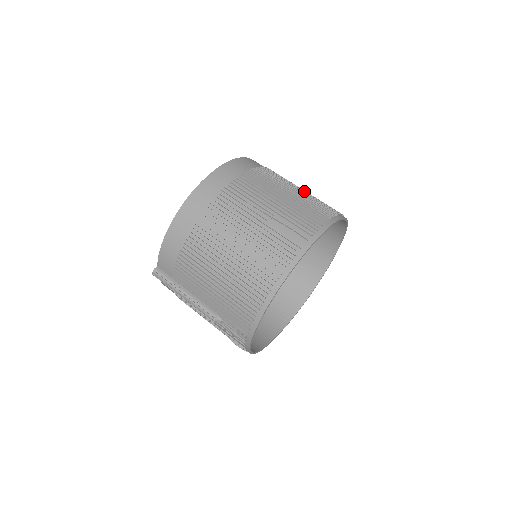
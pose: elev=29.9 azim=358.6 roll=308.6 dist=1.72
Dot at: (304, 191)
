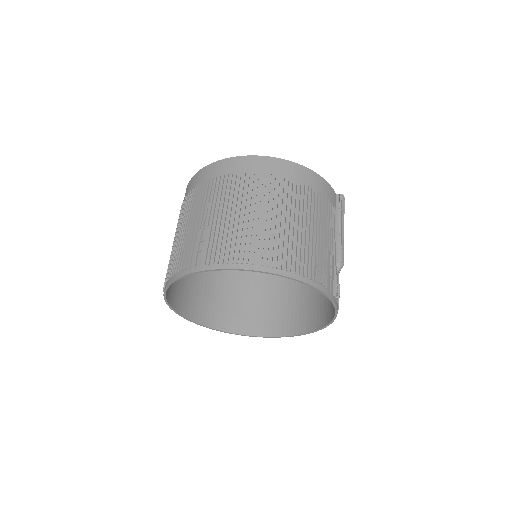
Dot at: (281, 222)
